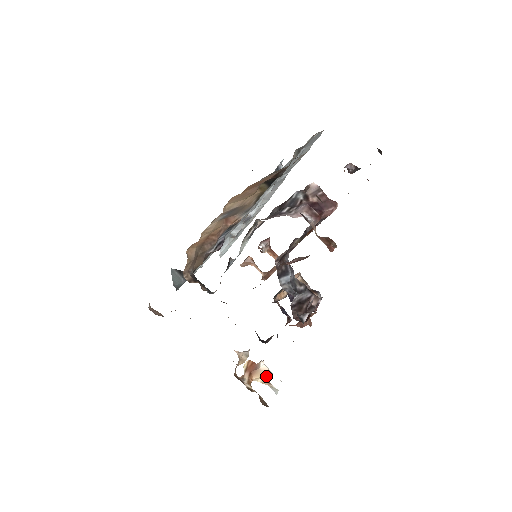
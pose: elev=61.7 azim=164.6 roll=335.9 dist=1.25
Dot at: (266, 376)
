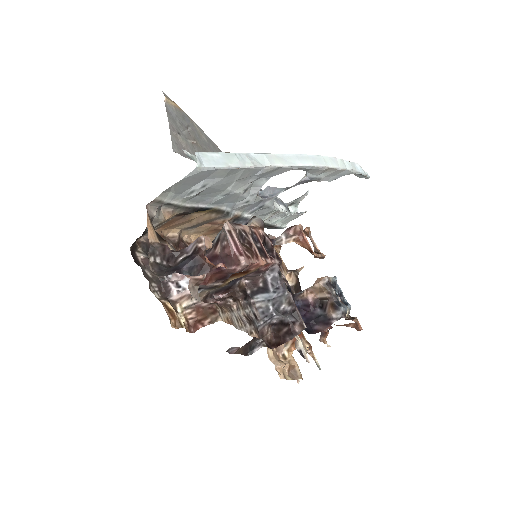
Dot at: (311, 351)
